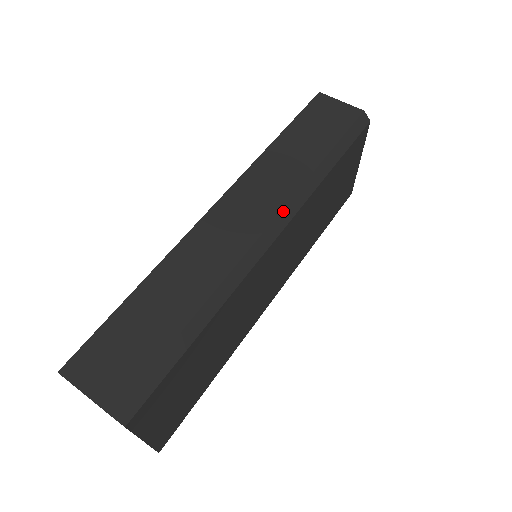
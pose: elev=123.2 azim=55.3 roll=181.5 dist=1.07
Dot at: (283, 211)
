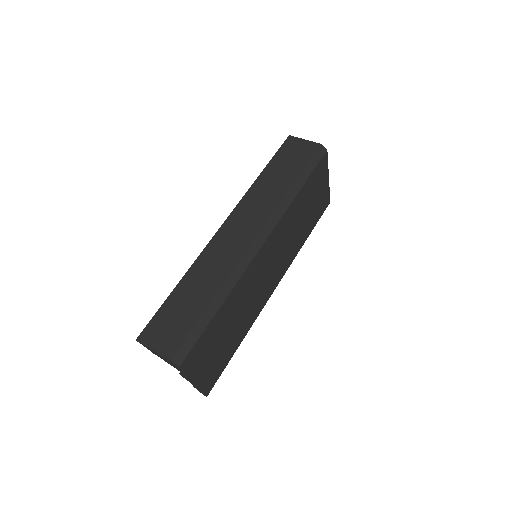
Dot at: (268, 223)
